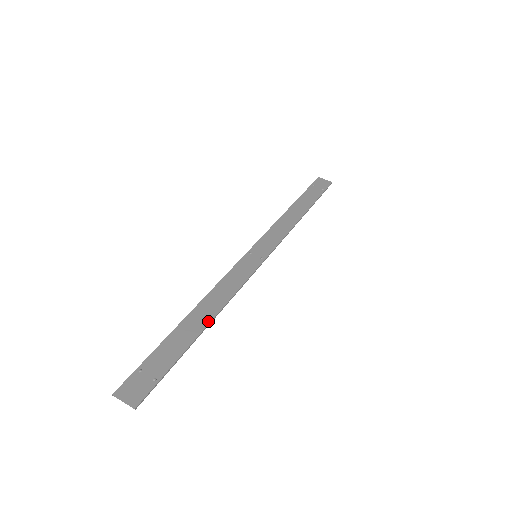
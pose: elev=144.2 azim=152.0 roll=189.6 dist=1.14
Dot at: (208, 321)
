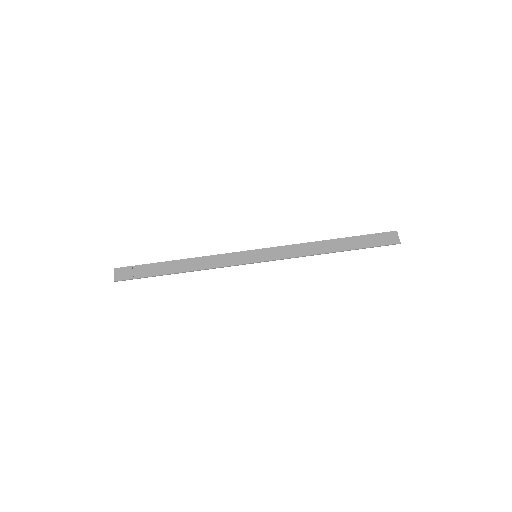
Dot at: (183, 271)
